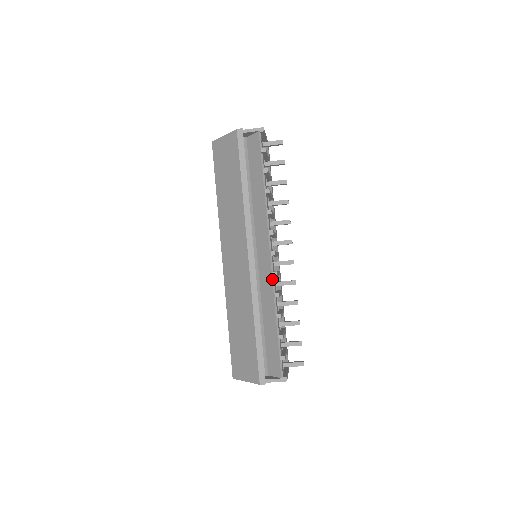
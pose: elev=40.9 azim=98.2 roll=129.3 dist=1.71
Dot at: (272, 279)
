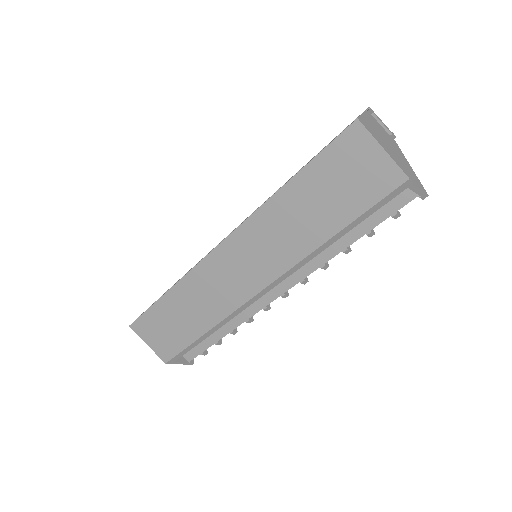
Dot at: occluded
